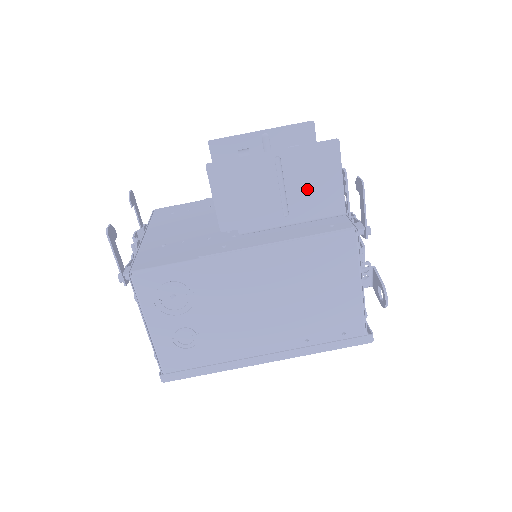
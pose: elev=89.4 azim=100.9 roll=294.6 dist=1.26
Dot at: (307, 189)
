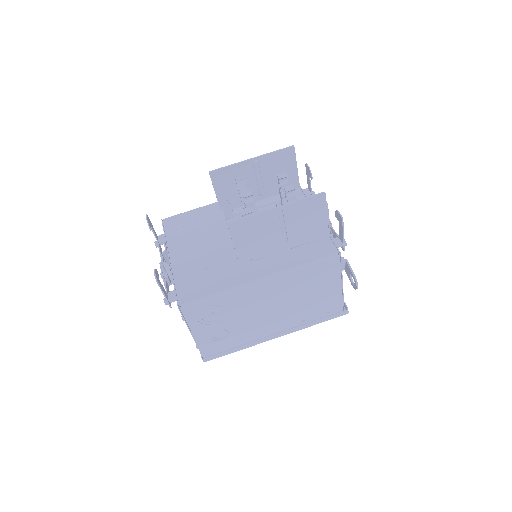
Dot at: (302, 226)
